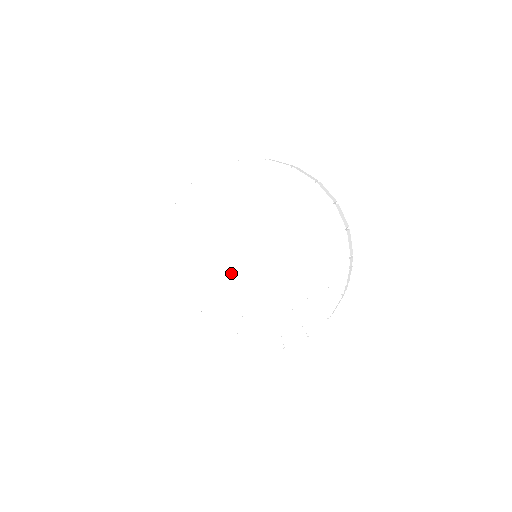
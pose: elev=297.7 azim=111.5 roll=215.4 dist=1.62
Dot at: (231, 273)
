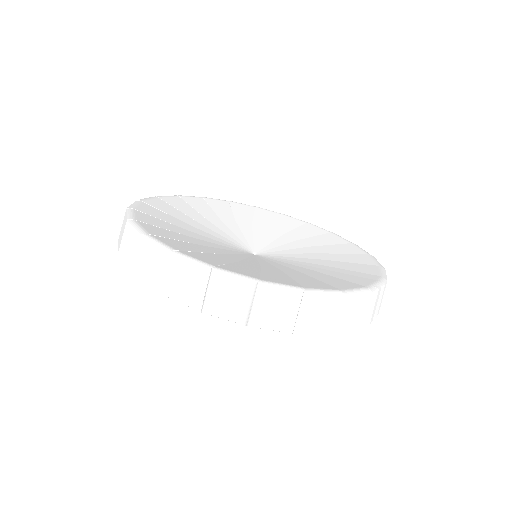
Dot at: (219, 242)
